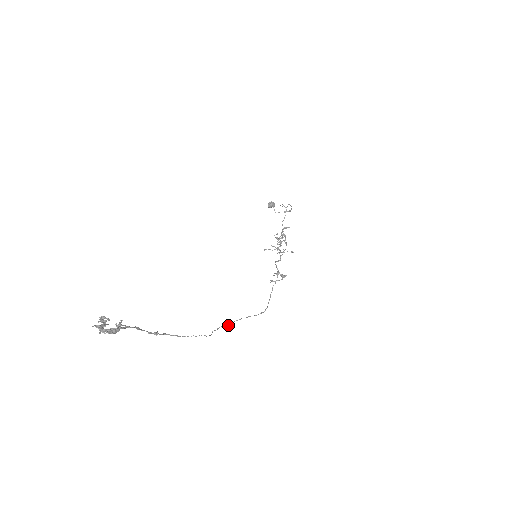
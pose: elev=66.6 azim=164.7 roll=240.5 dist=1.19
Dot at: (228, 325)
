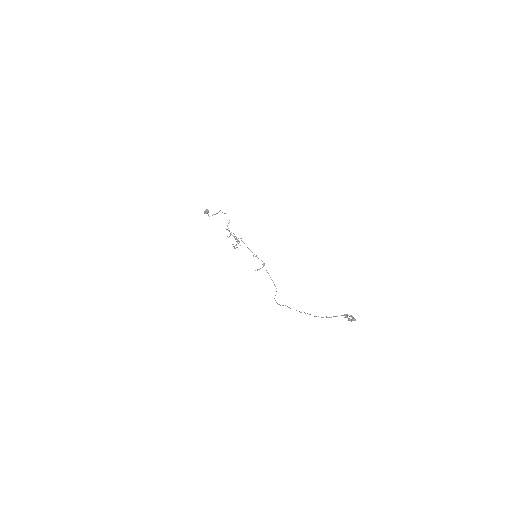
Dot at: occluded
